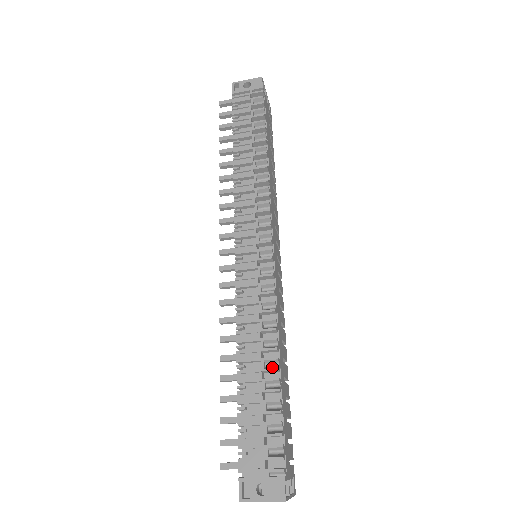
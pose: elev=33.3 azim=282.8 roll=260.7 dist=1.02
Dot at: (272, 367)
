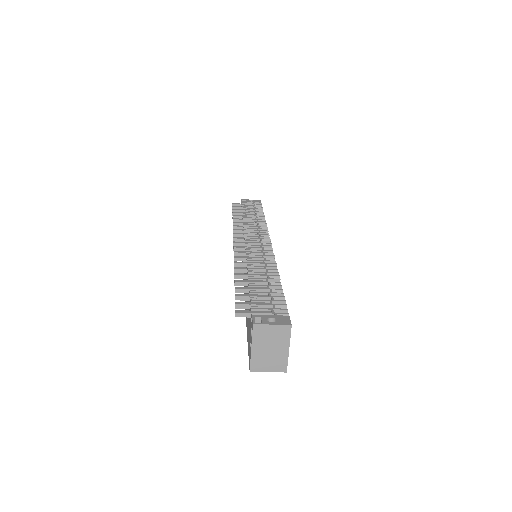
Dot at: (275, 280)
